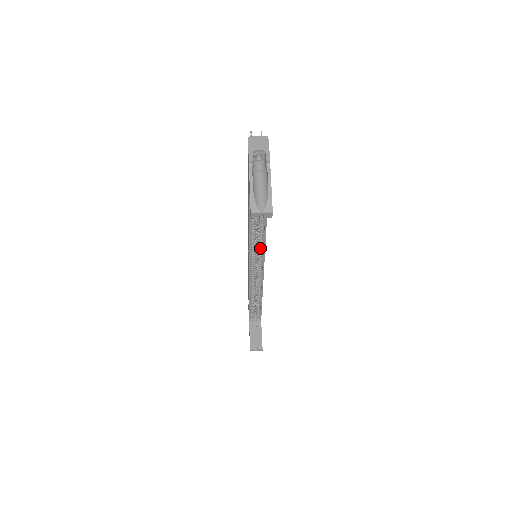
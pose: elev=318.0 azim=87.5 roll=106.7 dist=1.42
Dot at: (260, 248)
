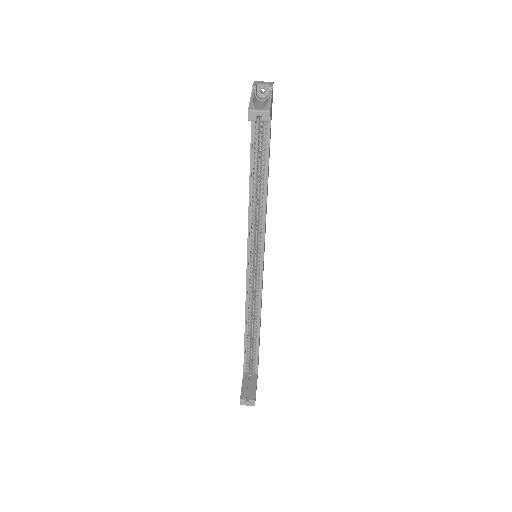
Dot at: (260, 229)
